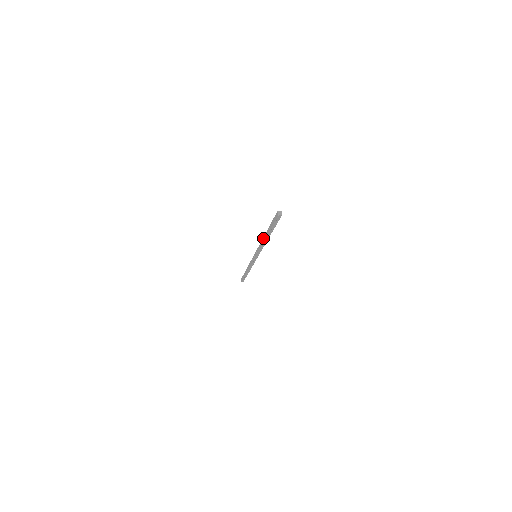
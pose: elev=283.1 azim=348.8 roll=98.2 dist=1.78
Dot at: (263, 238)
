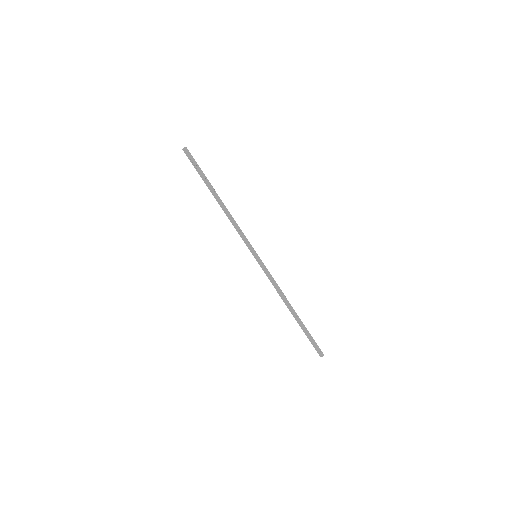
Dot at: (223, 206)
